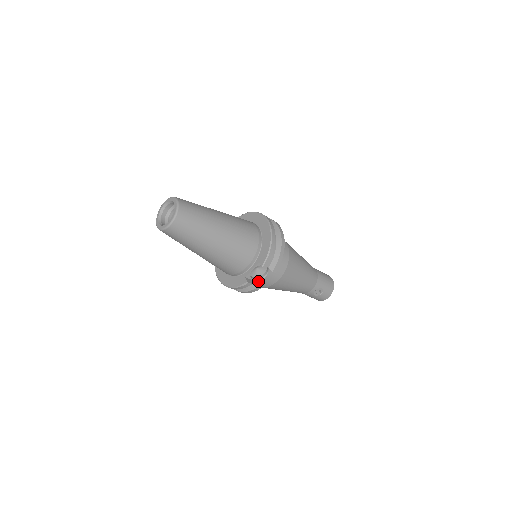
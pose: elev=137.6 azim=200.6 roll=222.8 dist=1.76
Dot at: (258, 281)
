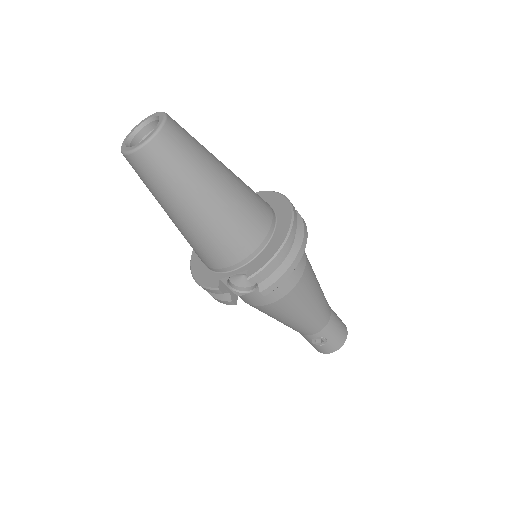
Dot at: (237, 293)
